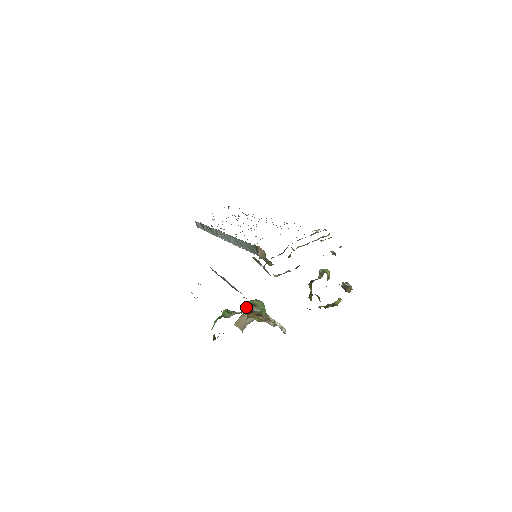
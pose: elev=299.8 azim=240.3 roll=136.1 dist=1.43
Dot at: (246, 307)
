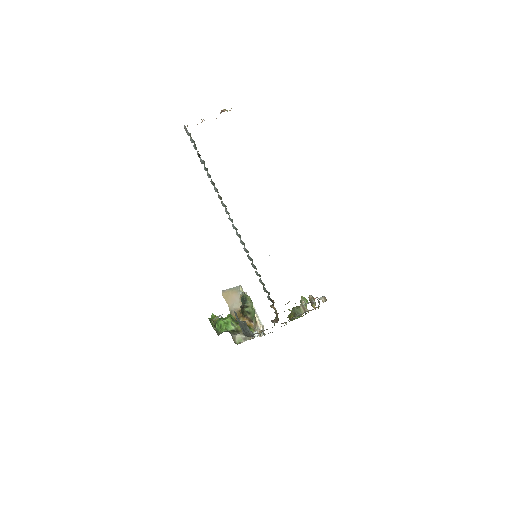
Dot at: (241, 307)
